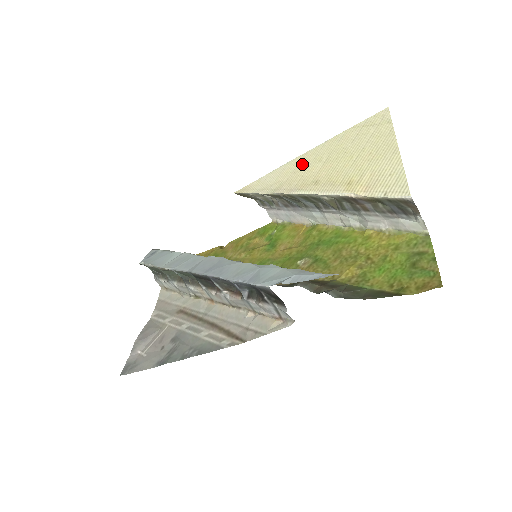
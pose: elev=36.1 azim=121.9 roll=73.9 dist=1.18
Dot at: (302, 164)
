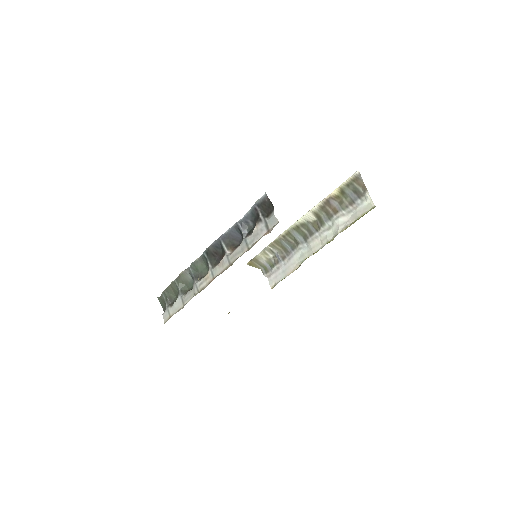
Dot at: occluded
